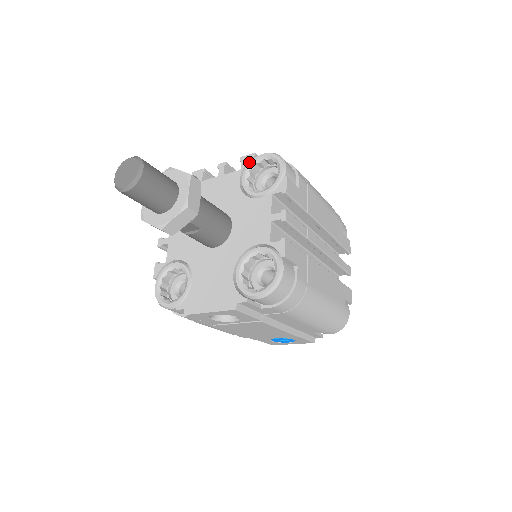
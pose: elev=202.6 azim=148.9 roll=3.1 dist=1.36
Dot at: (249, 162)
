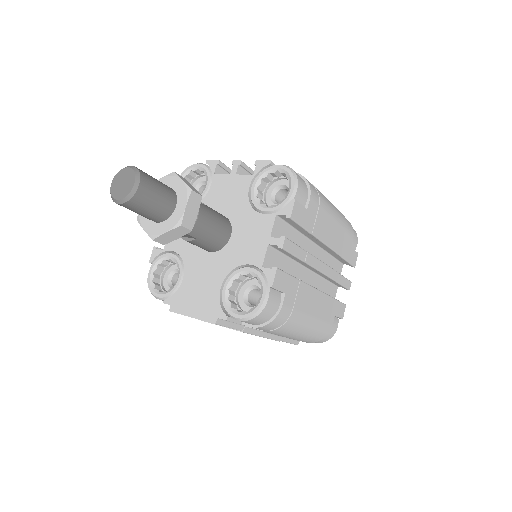
Dot at: (263, 169)
